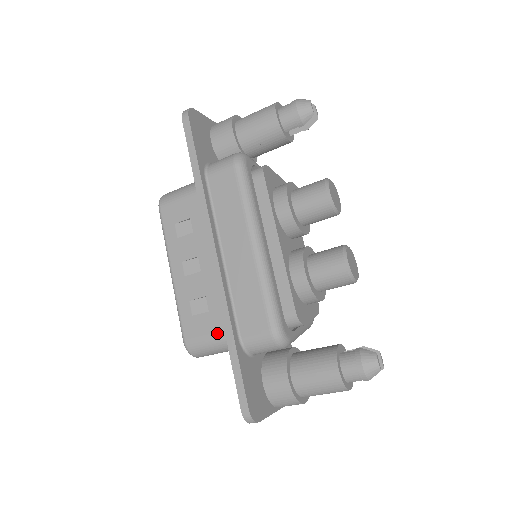
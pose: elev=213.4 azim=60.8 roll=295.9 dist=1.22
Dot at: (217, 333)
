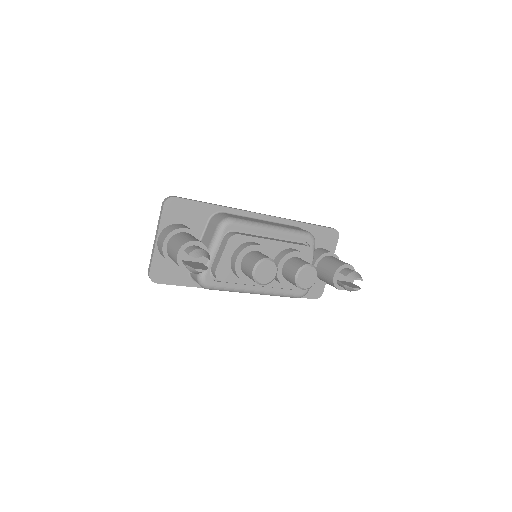
Dot at: occluded
